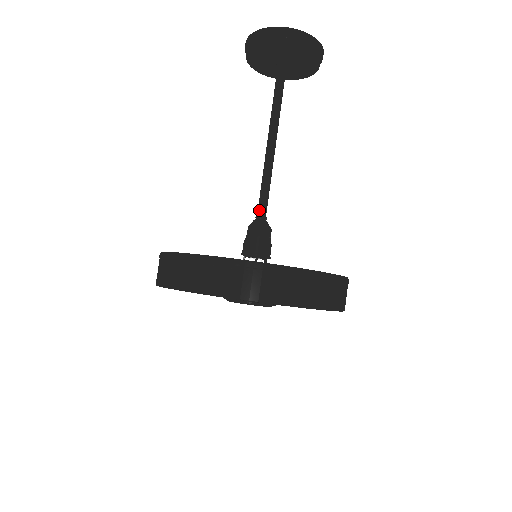
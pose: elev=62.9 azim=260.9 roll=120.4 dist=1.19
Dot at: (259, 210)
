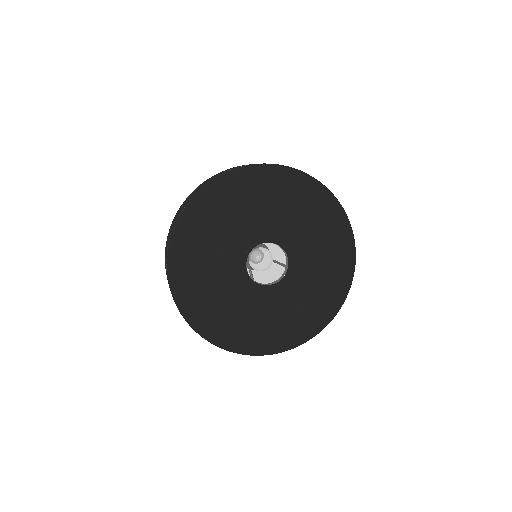
Dot at: occluded
